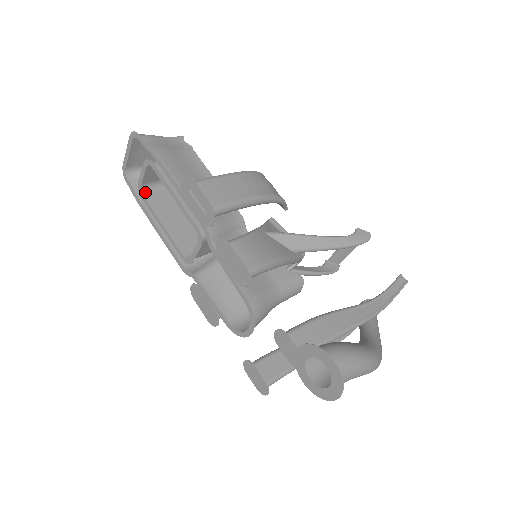
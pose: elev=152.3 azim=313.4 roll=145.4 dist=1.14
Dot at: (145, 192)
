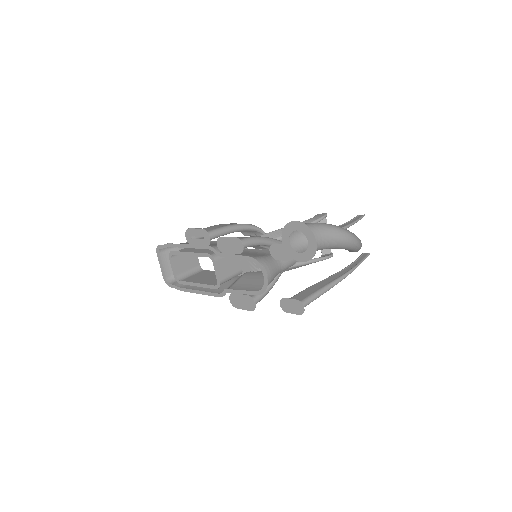
Dot at: (181, 280)
